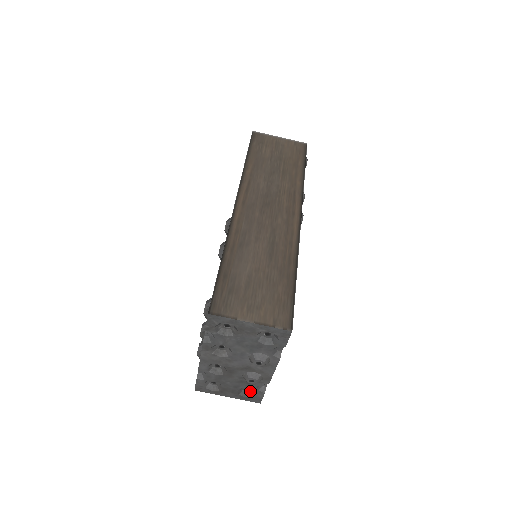
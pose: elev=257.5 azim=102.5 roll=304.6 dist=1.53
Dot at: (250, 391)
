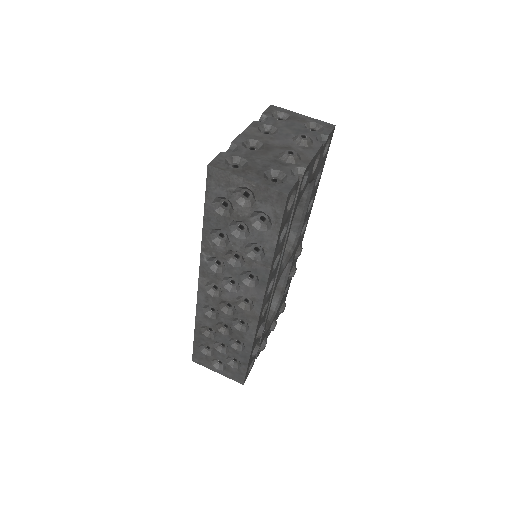
Dot at: occluded
